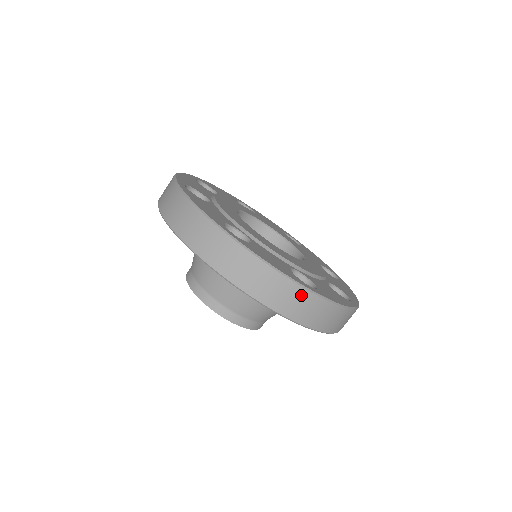
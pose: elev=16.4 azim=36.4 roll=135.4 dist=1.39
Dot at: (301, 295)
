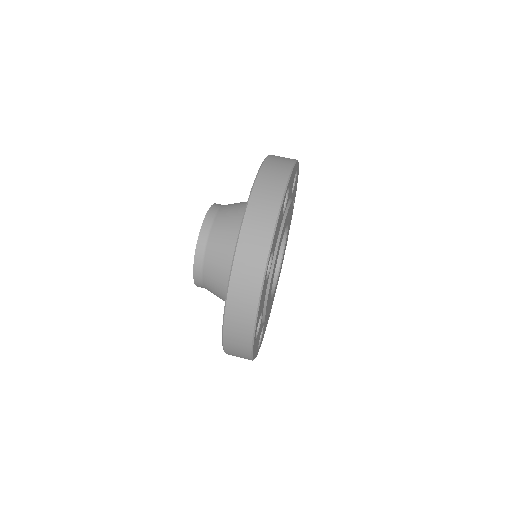
Dot at: (261, 256)
